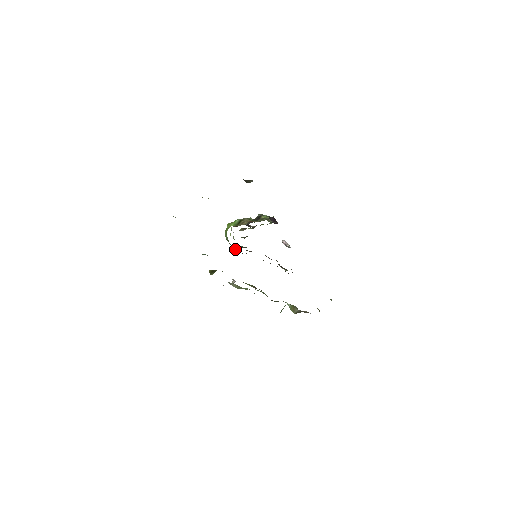
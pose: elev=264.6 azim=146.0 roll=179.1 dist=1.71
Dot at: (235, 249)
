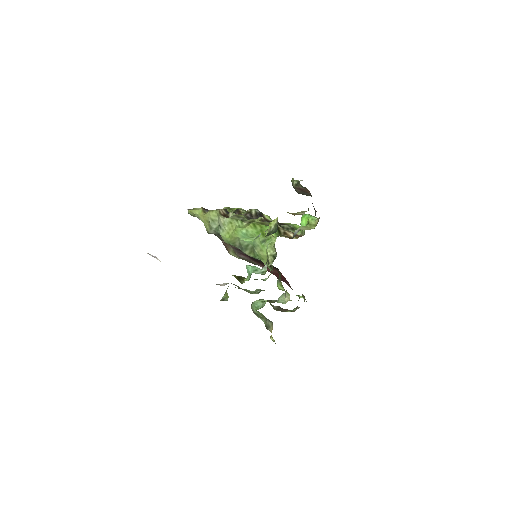
Dot at: (237, 247)
